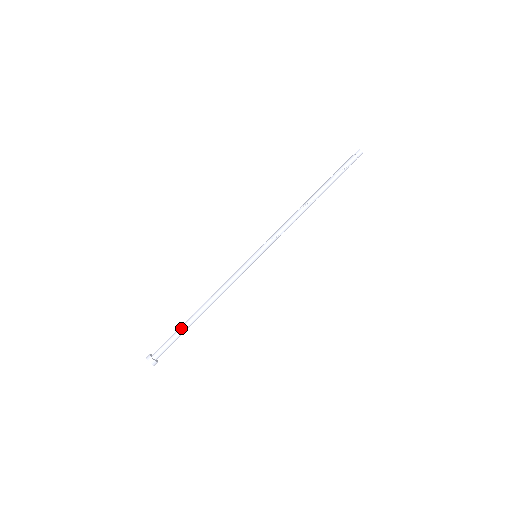
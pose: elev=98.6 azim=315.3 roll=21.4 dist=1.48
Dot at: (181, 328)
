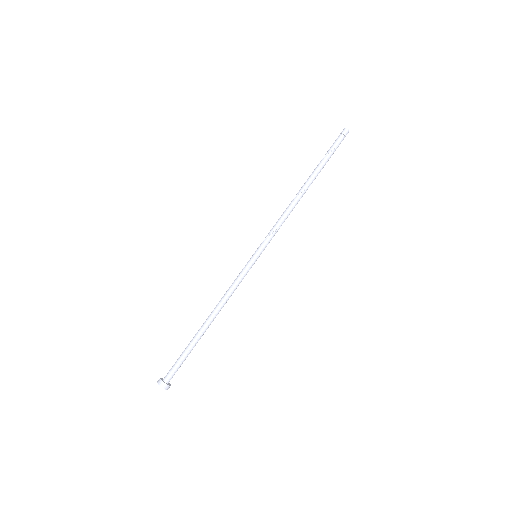
Dot at: (189, 345)
